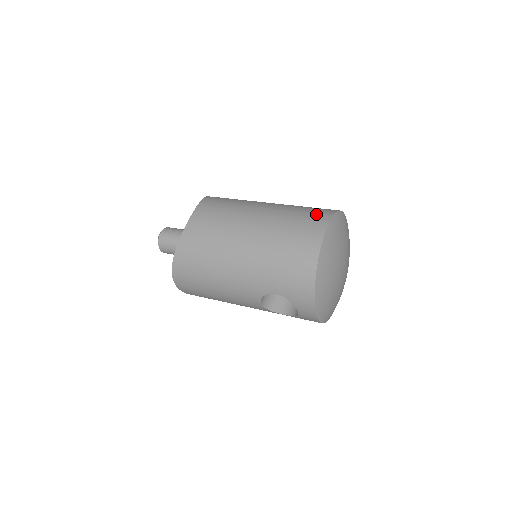
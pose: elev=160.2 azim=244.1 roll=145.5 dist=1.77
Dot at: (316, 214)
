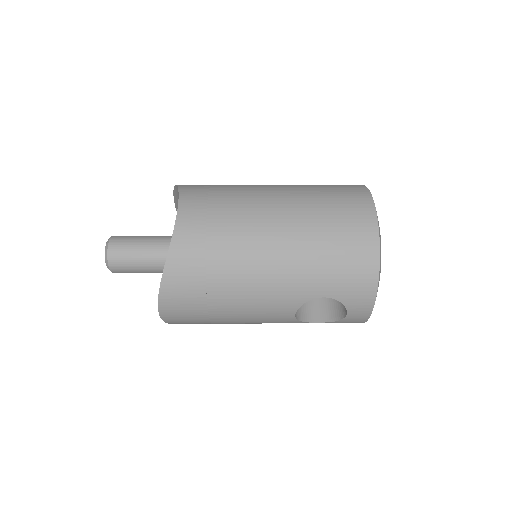
Dot at: (348, 190)
